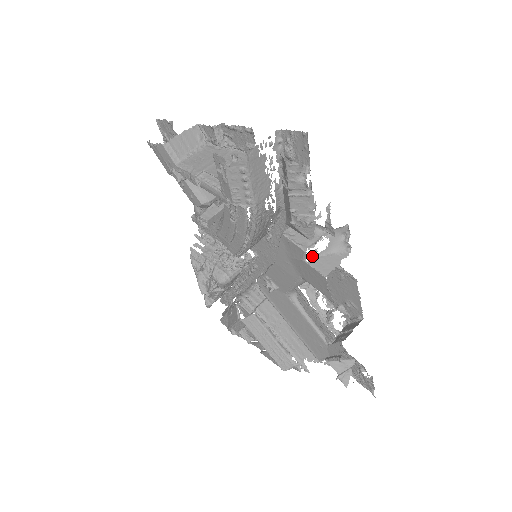
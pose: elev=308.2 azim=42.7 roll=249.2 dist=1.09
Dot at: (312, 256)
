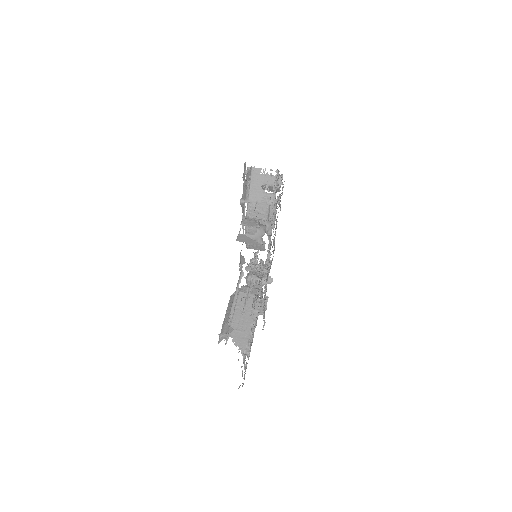
Dot at: (245, 234)
